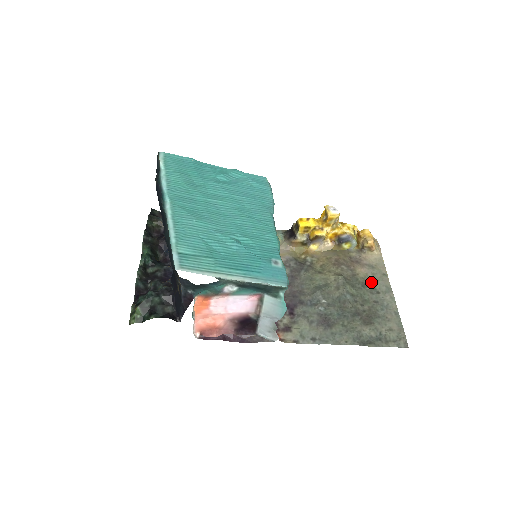
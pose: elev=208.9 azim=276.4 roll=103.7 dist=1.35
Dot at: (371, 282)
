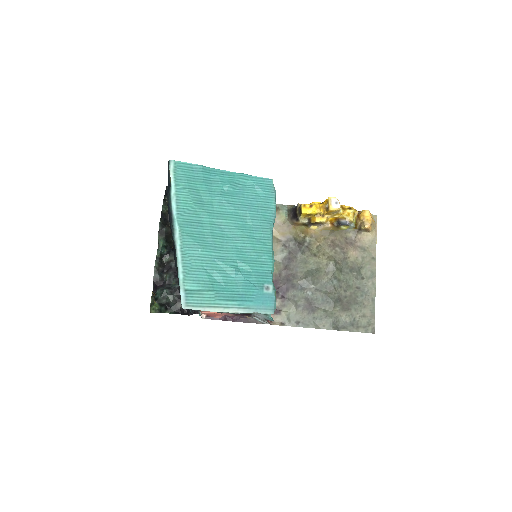
Dot at: (359, 267)
